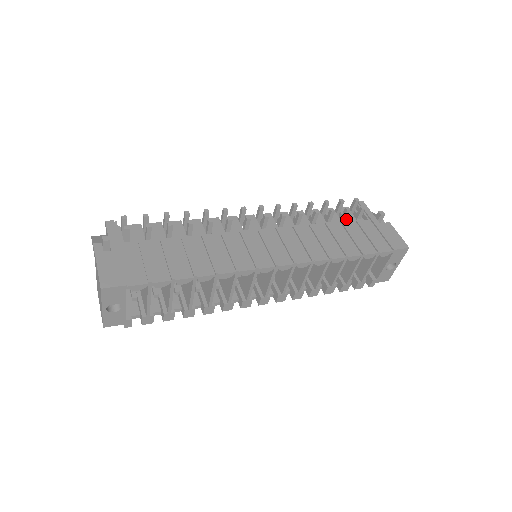
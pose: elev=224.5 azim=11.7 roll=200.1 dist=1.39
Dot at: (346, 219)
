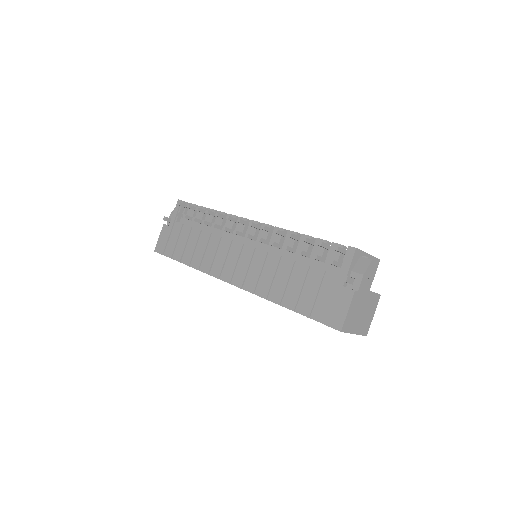
Dot at: (326, 261)
